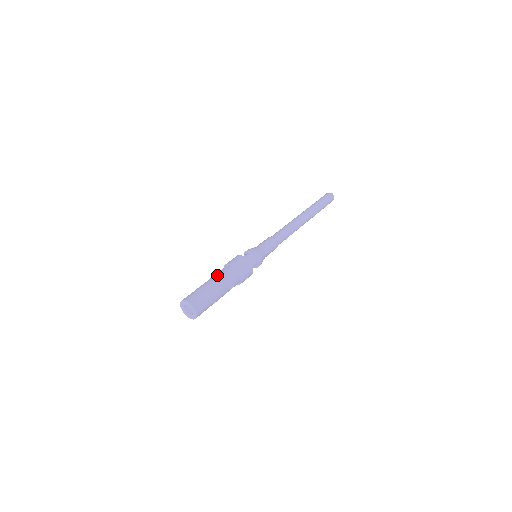
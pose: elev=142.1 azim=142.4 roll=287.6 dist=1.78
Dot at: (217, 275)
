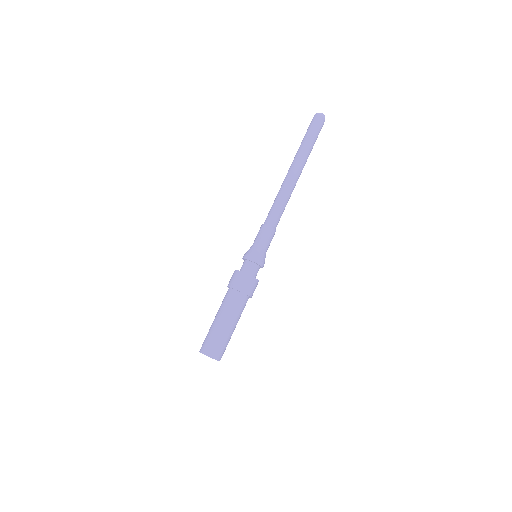
Dot at: (232, 312)
